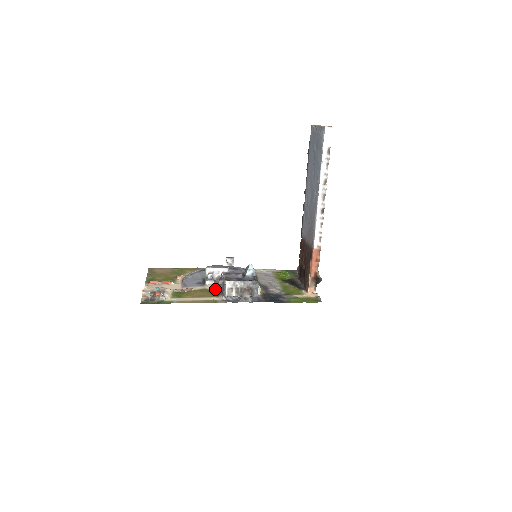
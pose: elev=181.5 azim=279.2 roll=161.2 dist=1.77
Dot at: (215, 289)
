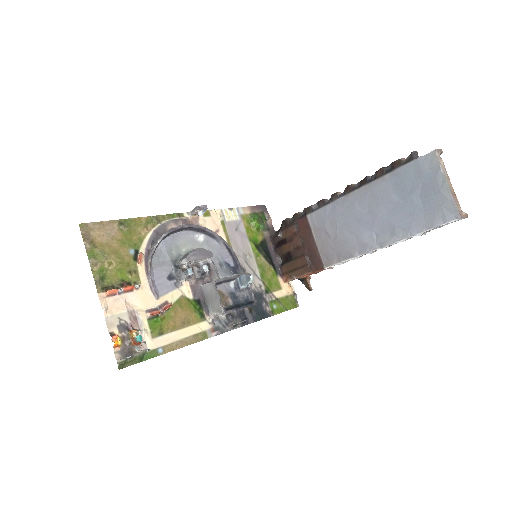
Dot at: (195, 296)
